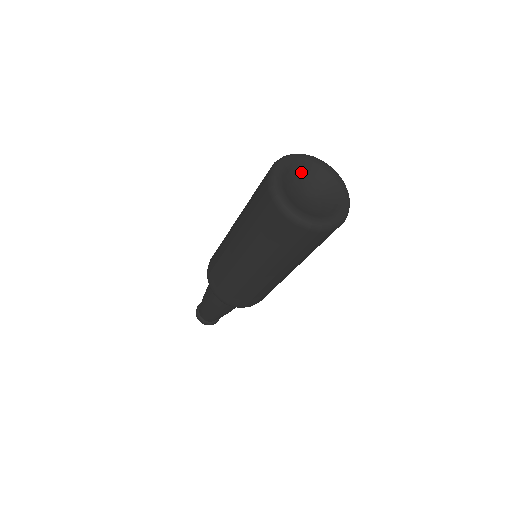
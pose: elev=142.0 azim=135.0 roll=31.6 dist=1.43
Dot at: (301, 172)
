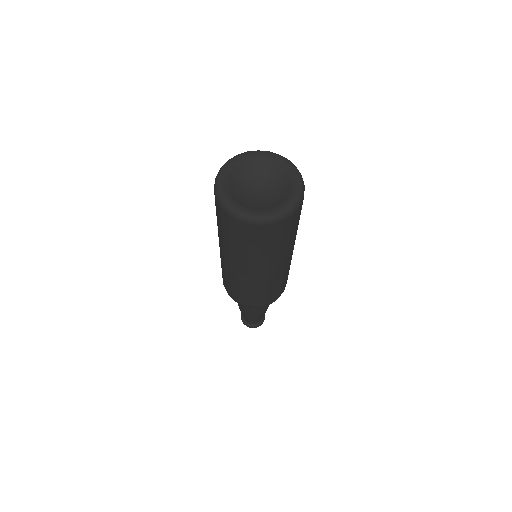
Dot at: (273, 171)
